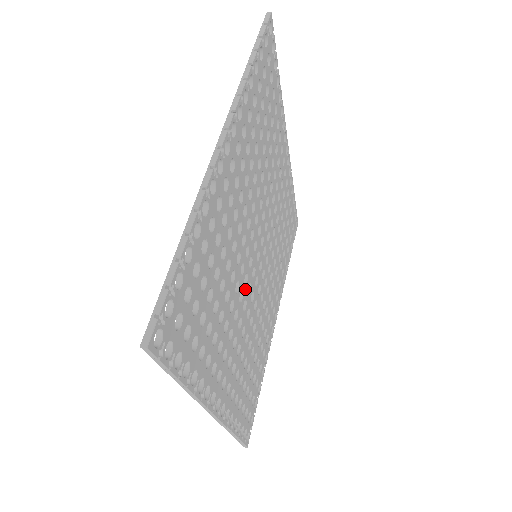
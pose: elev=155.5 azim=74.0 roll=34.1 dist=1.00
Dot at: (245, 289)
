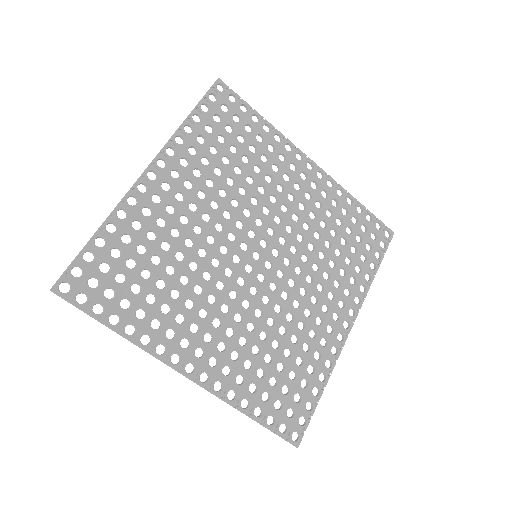
Dot at: (230, 280)
